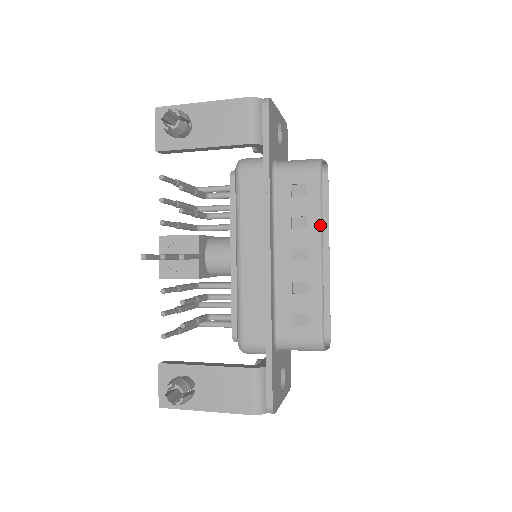
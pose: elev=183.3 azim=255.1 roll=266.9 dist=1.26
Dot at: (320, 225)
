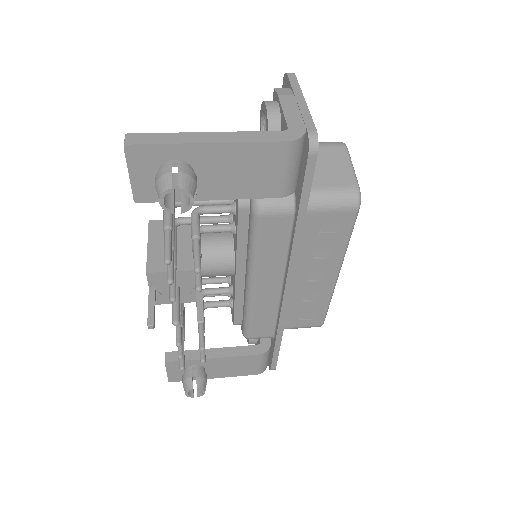
Dot at: (344, 255)
